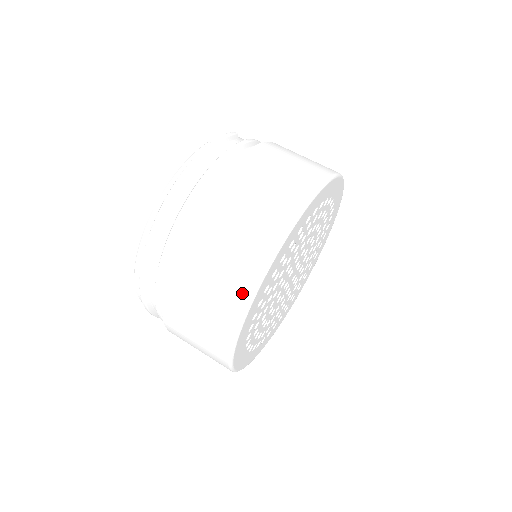
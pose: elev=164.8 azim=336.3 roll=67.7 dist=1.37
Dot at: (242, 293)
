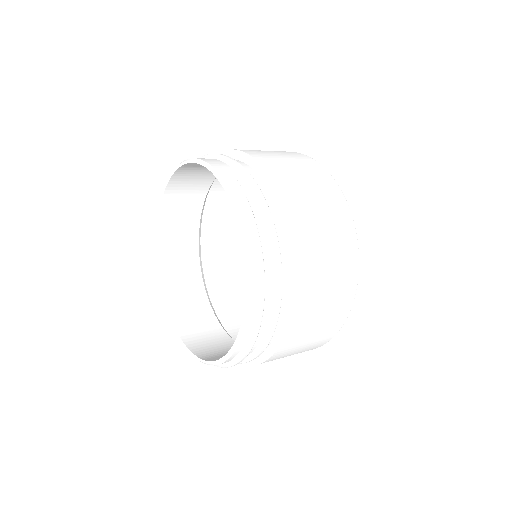
Dot at: (339, 323)
